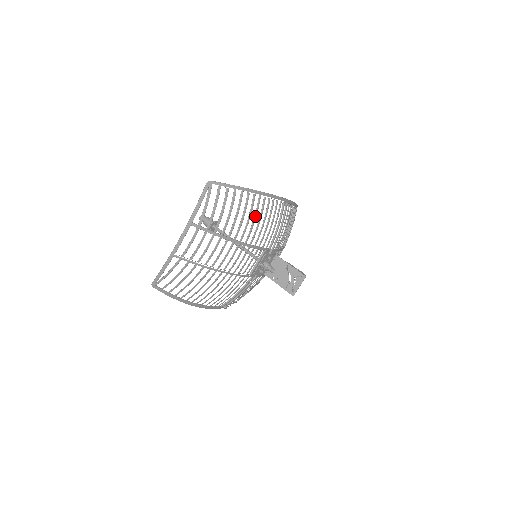
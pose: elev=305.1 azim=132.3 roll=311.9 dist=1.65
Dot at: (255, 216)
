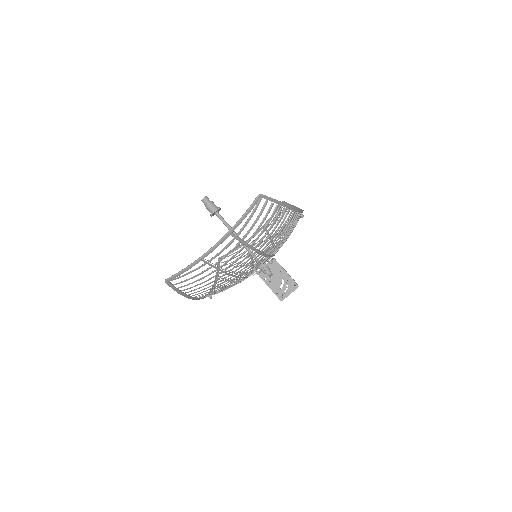
Dot at: (282, 229)
